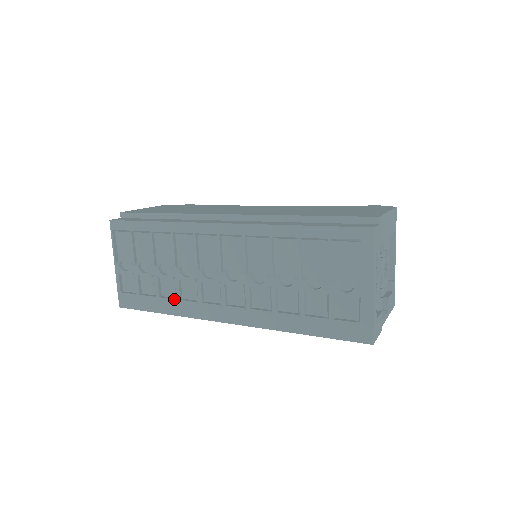
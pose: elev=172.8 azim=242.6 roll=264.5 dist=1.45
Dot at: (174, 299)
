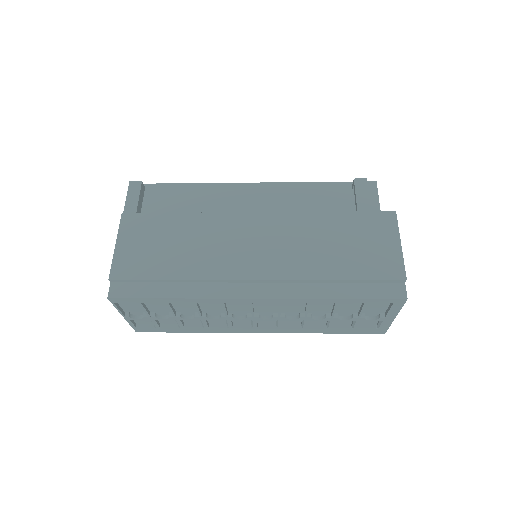
Dot at: (201, 327)
